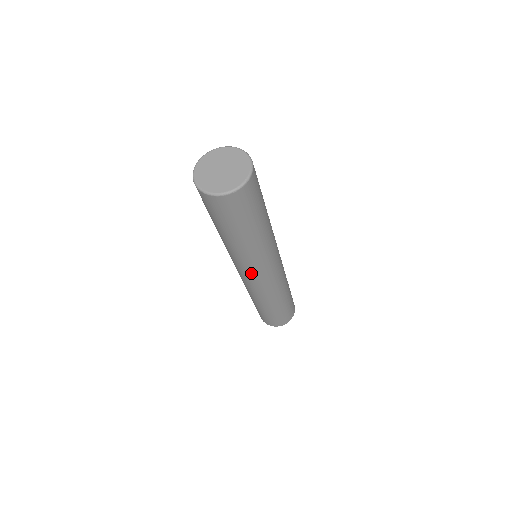
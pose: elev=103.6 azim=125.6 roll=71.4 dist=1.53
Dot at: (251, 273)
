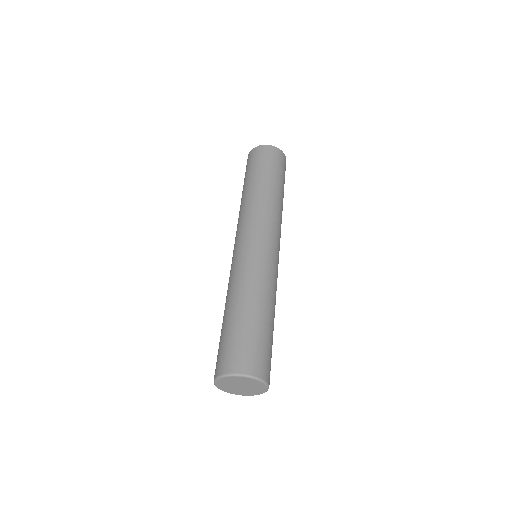
Dot at: occluded
